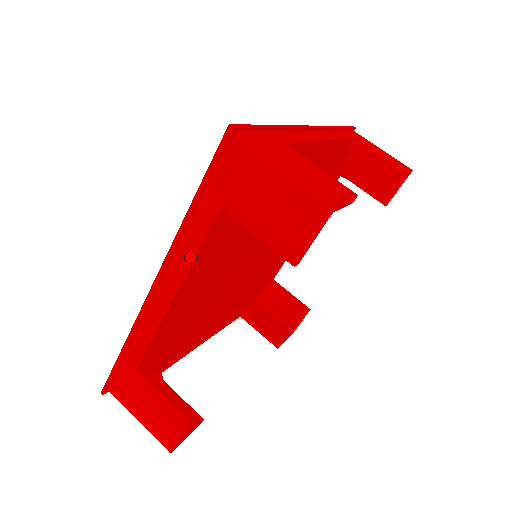
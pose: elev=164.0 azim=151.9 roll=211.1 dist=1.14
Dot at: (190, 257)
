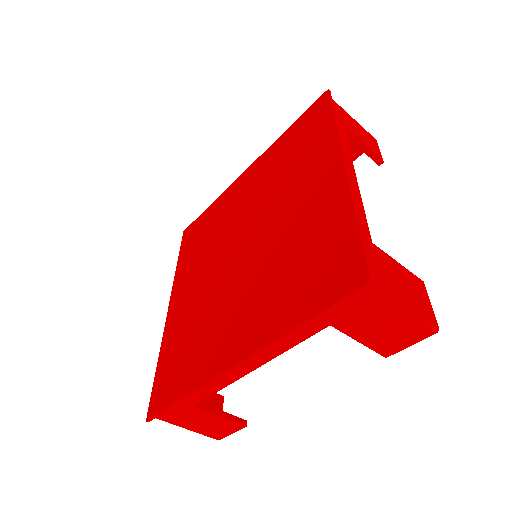
Dot at: (283, 350)
